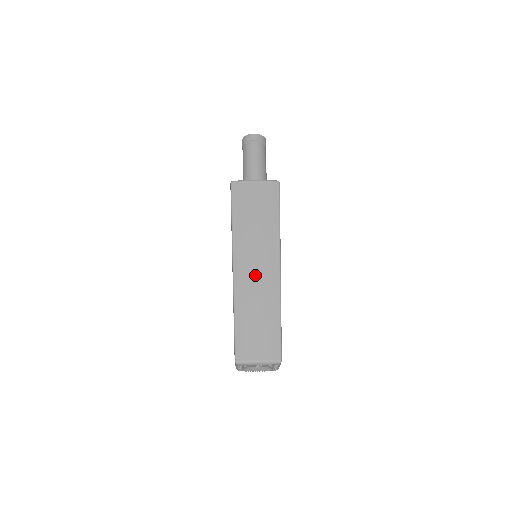
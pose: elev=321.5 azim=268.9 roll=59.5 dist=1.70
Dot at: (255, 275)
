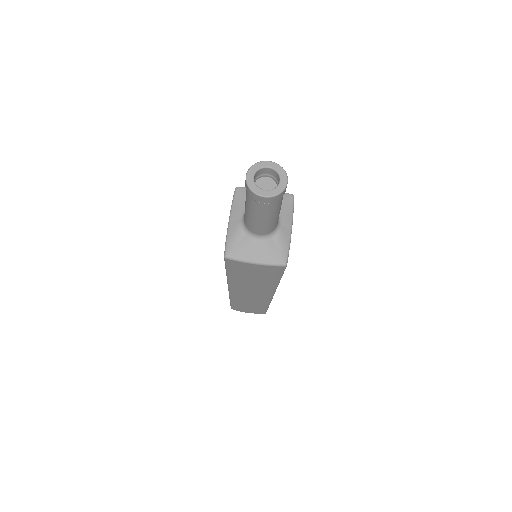
Dot at: (249, 296)
